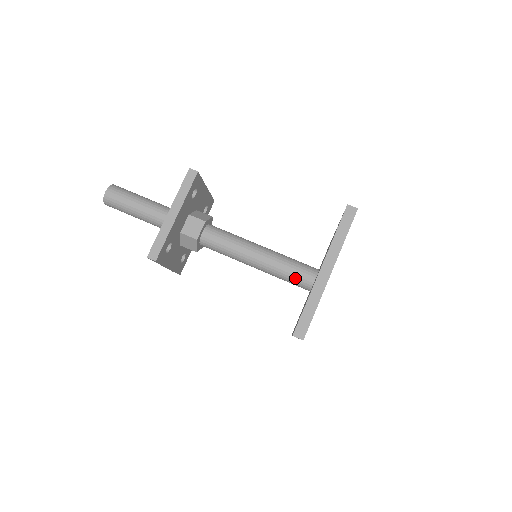
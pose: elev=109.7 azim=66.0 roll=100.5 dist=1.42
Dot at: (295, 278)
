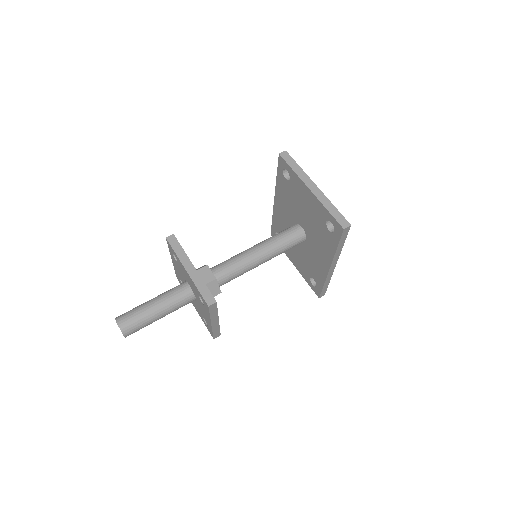
Dot at: (292, 239)
